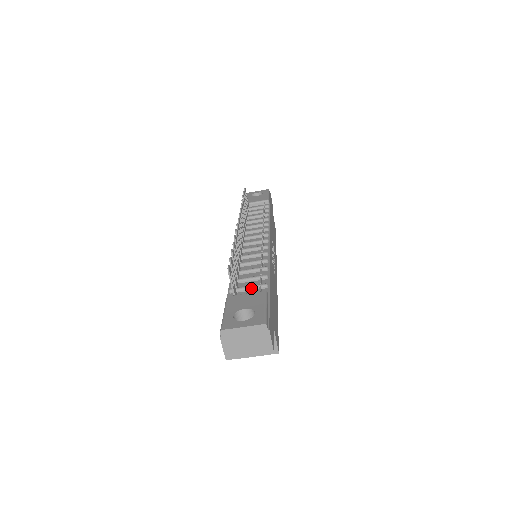
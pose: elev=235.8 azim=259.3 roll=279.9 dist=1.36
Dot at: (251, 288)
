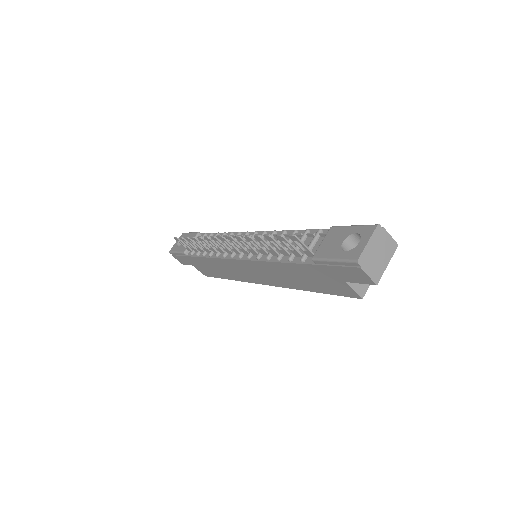
Dot at: (314, 242)
